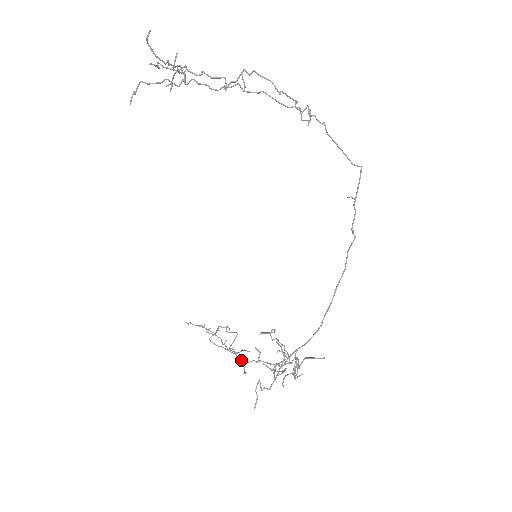
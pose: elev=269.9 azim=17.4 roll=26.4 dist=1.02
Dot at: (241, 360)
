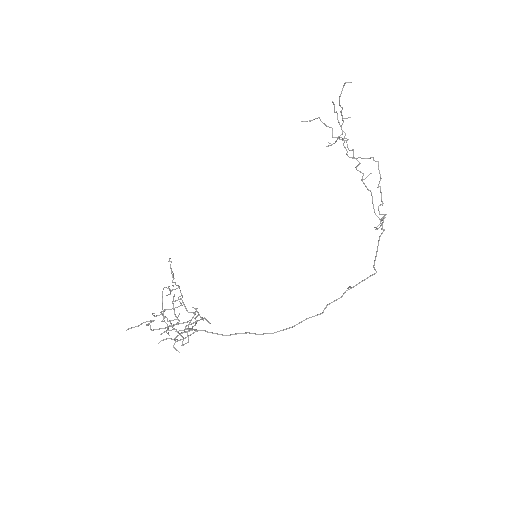
Dot at: occluded
